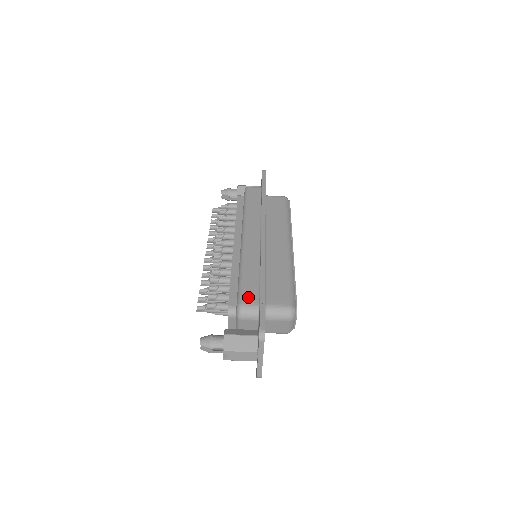
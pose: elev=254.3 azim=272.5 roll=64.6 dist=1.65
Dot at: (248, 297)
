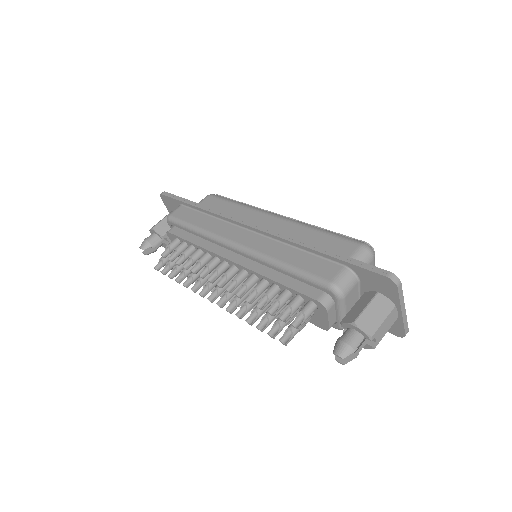
Dot at: (326, 272)
